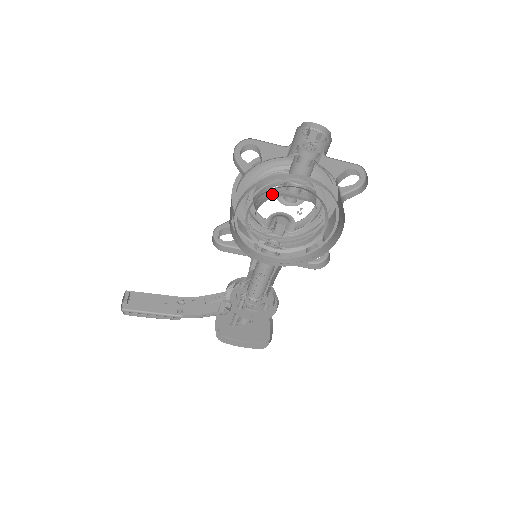
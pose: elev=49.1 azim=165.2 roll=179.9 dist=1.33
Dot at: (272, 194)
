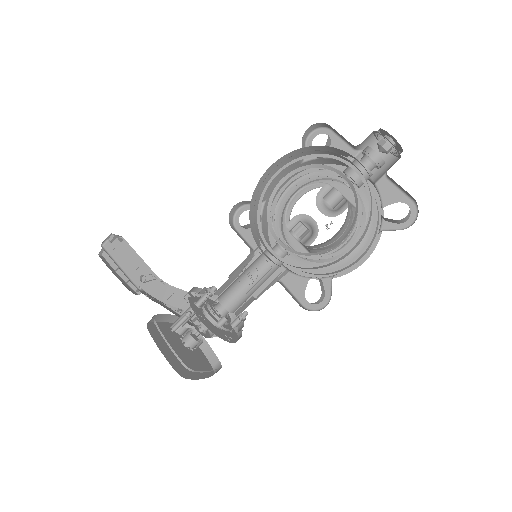
Dot at: occluded
